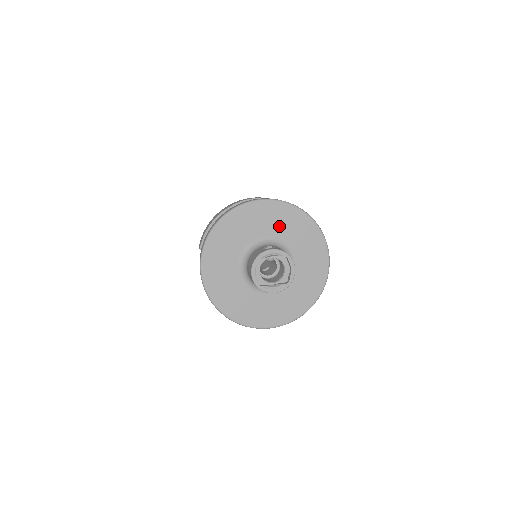
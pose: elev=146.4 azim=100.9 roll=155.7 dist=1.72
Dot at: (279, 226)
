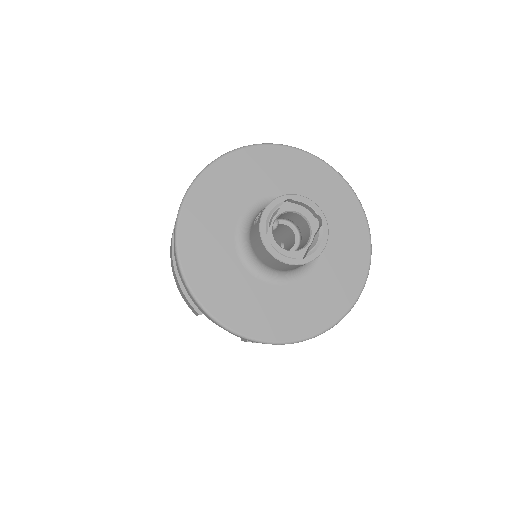
Dot at: (239, 190)
